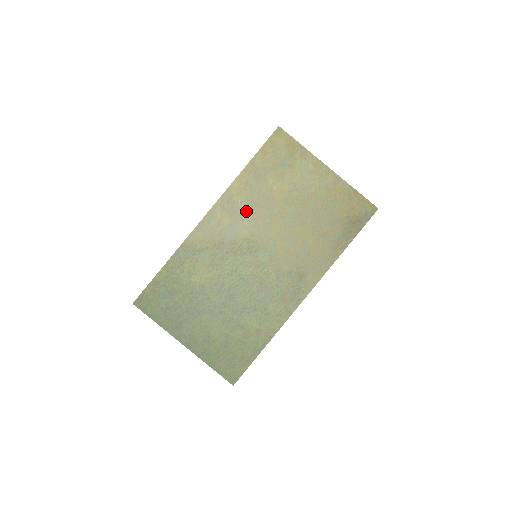
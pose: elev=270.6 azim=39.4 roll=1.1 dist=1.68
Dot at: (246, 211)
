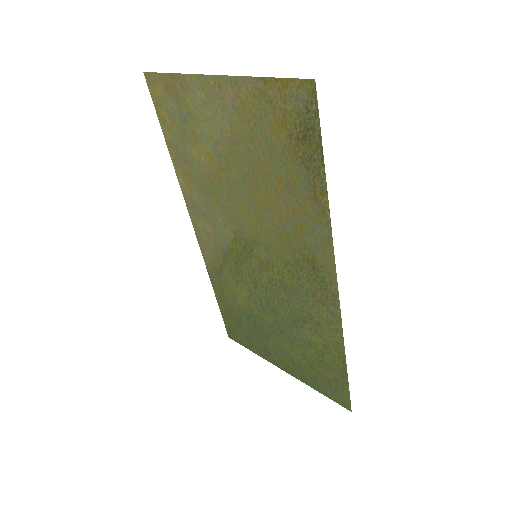
Dot at: (210, 206)
